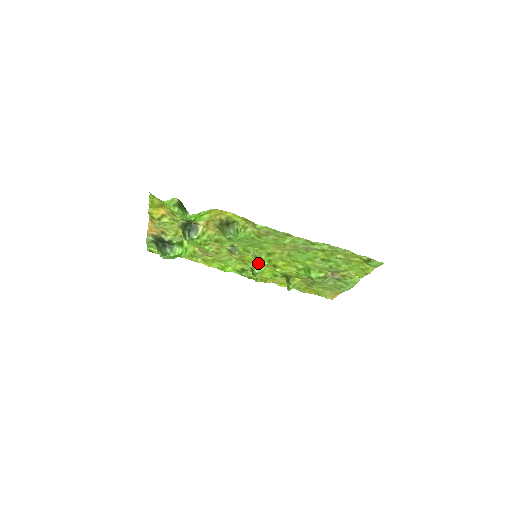
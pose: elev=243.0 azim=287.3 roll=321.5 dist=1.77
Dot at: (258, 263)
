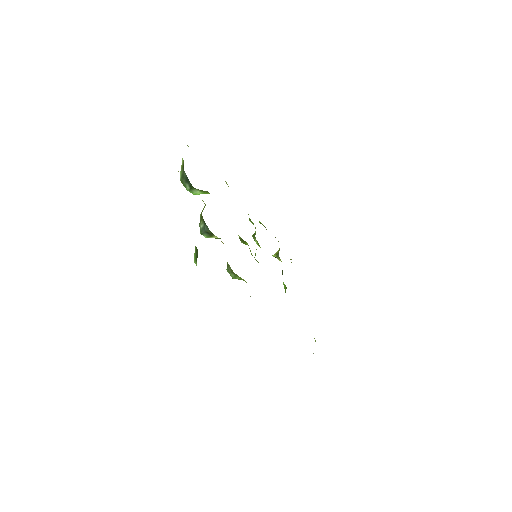
Dot at: occluded
